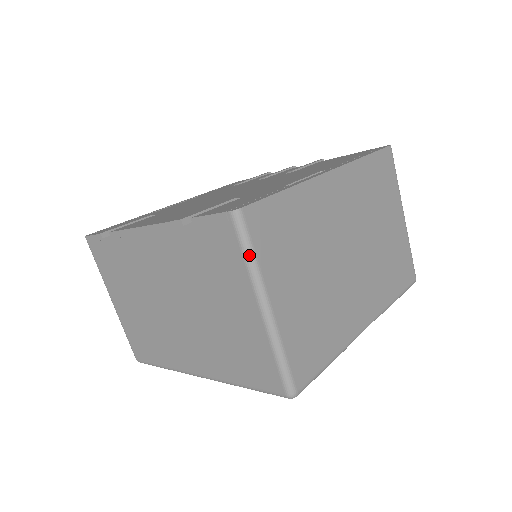
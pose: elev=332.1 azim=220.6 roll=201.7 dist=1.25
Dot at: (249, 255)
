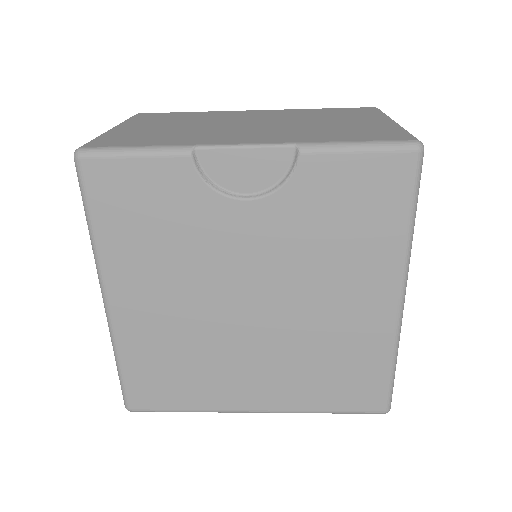
Dot at: occluded
